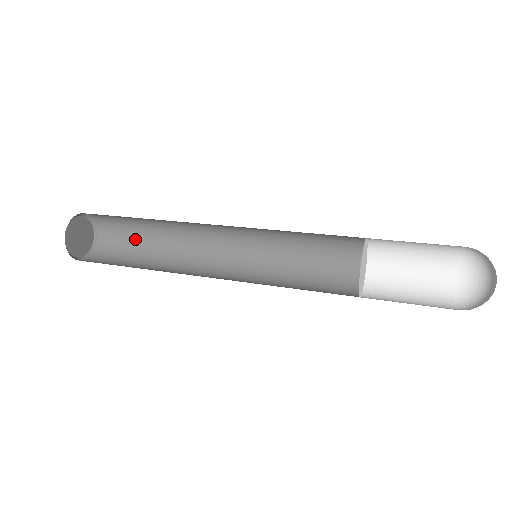
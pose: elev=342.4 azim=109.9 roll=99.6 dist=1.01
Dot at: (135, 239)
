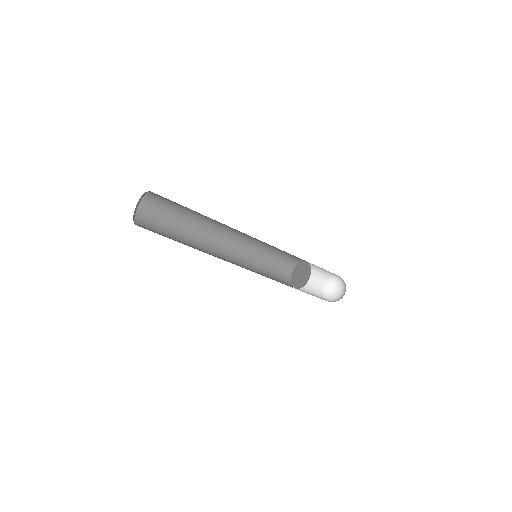
Dot at: (169, 218)
